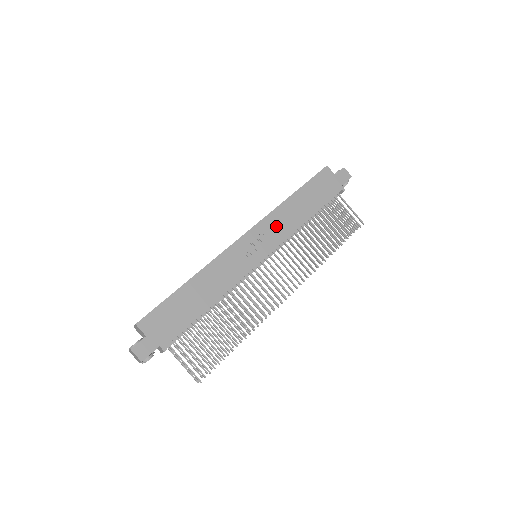
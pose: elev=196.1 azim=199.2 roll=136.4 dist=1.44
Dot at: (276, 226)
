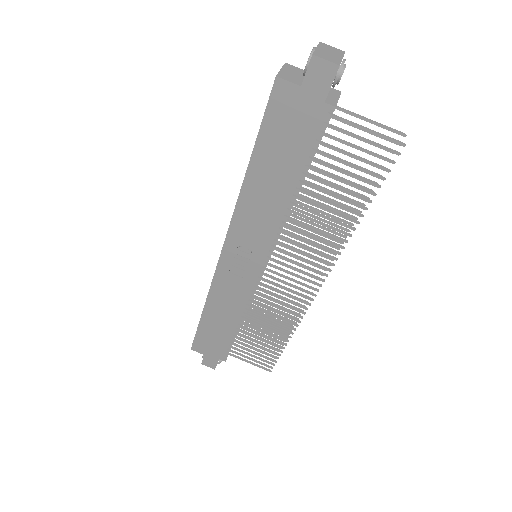
Dot at: (252, 226)
